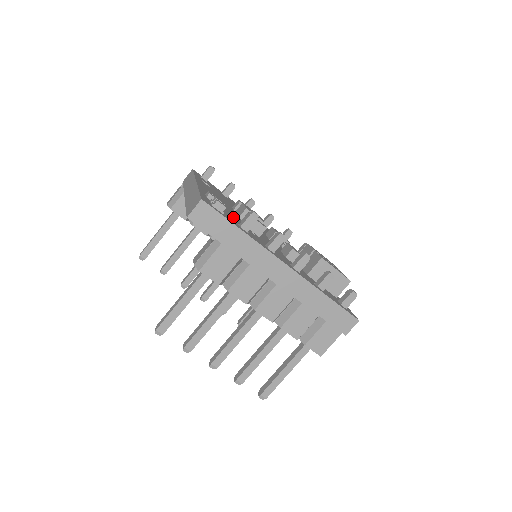
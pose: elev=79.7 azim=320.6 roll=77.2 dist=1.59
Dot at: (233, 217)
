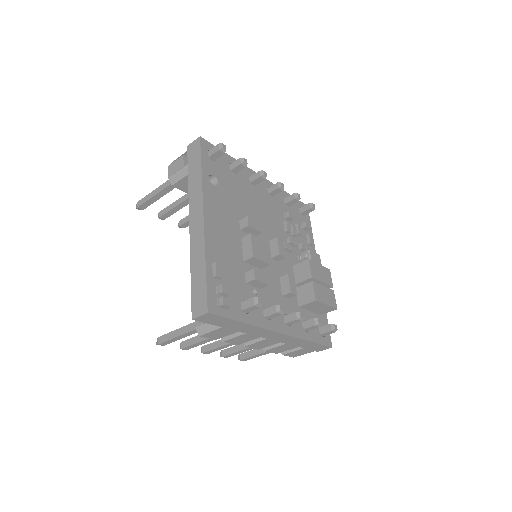
Dot at: (237, 282)
